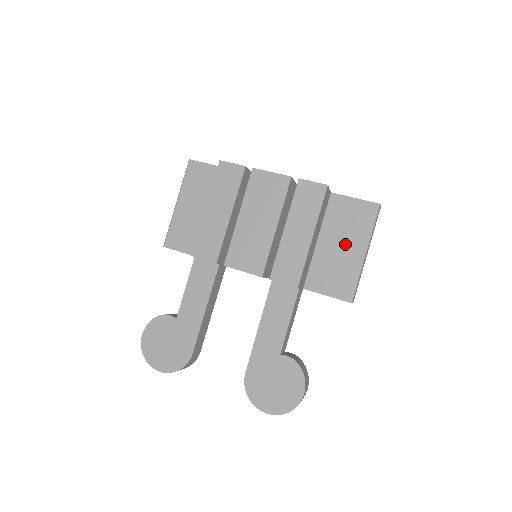
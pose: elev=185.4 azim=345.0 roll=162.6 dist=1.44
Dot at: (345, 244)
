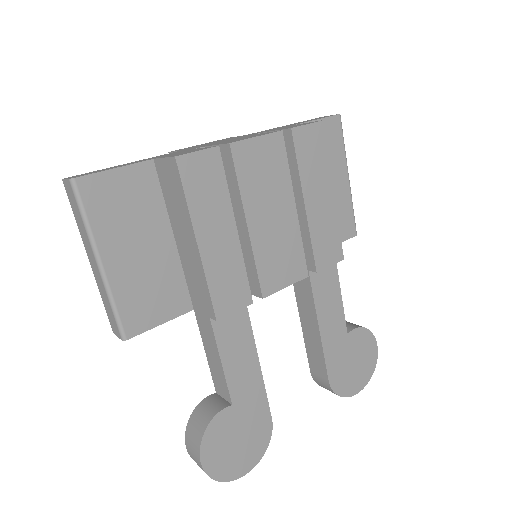
Dot at: occluded
